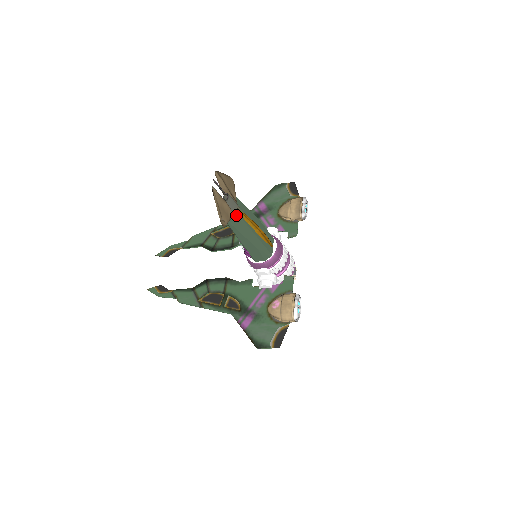
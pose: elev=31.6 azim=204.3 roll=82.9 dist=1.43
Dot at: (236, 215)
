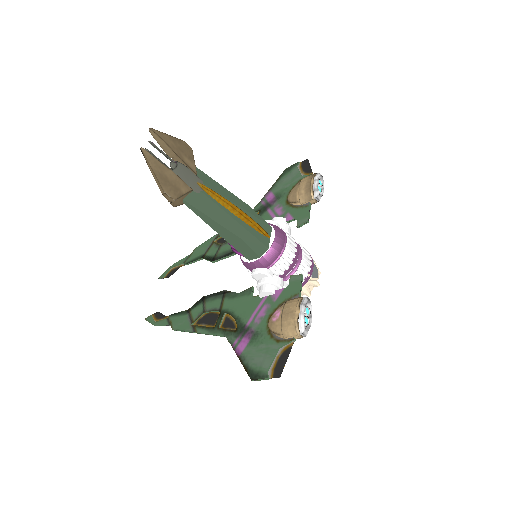
Dot at: (196, 191)
